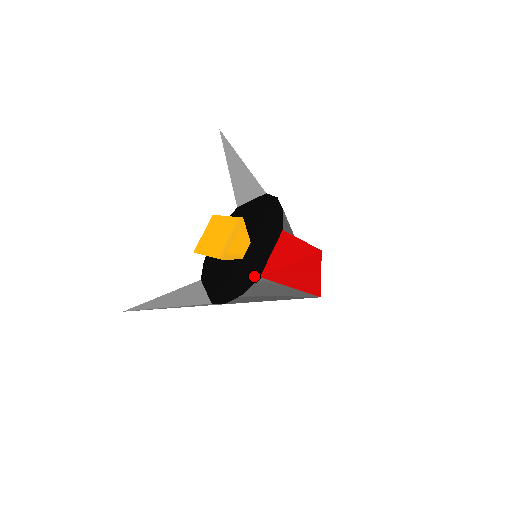
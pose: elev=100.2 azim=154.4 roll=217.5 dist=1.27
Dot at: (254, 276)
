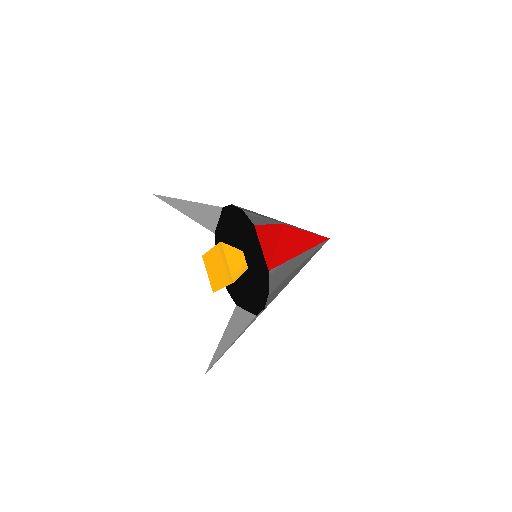
Dot at: (265, 273)
